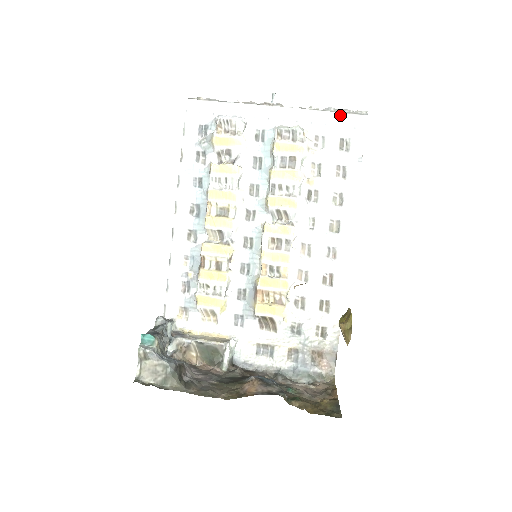
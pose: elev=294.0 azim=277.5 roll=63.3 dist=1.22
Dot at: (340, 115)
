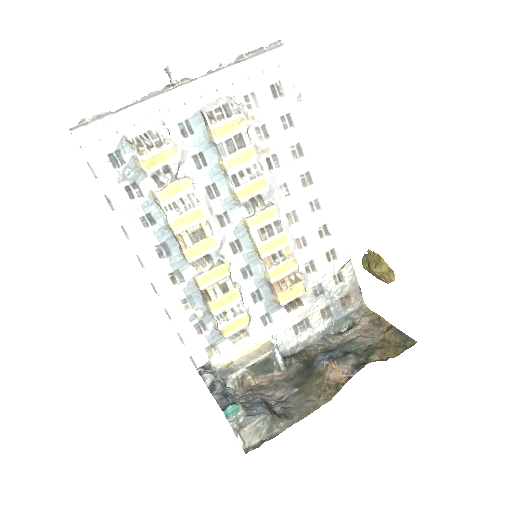
Dot at: (258, 59)
